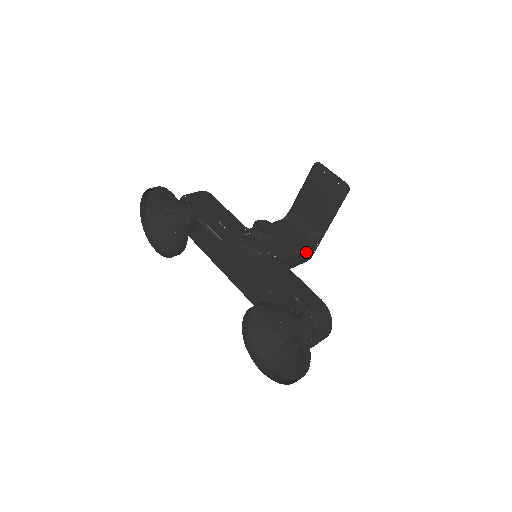
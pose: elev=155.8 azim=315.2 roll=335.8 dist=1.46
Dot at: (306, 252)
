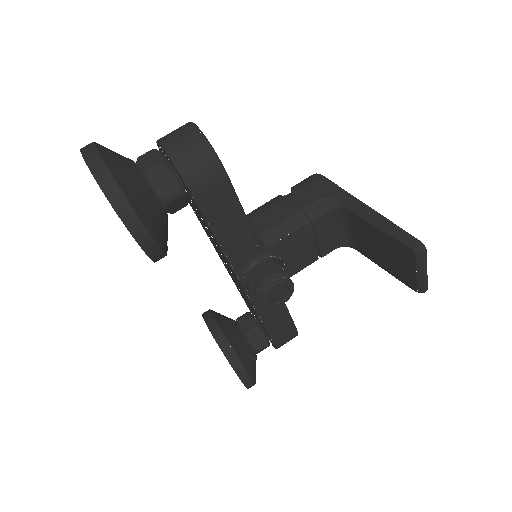
Dot at: occluded
